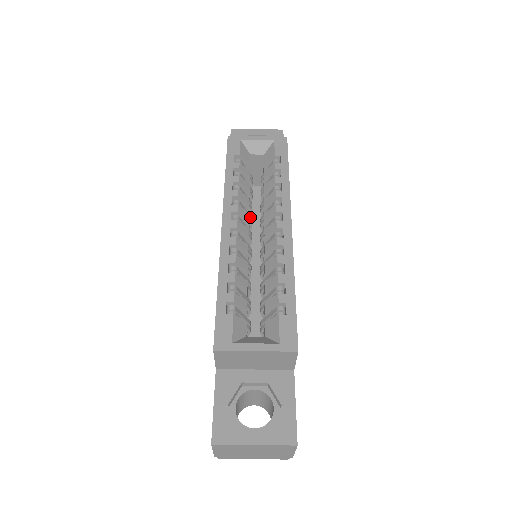
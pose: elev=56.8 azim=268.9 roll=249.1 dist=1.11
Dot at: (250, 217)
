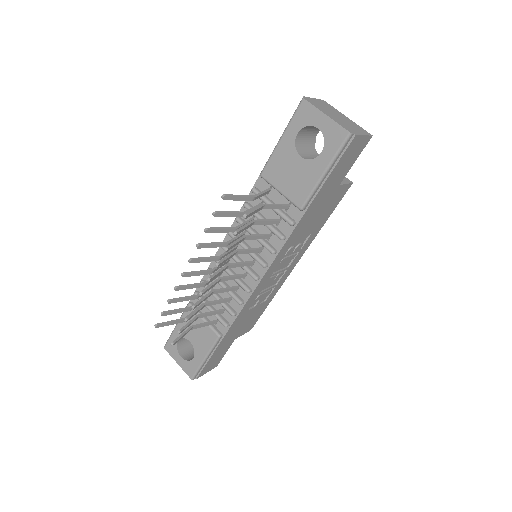
Dot at: occluded
